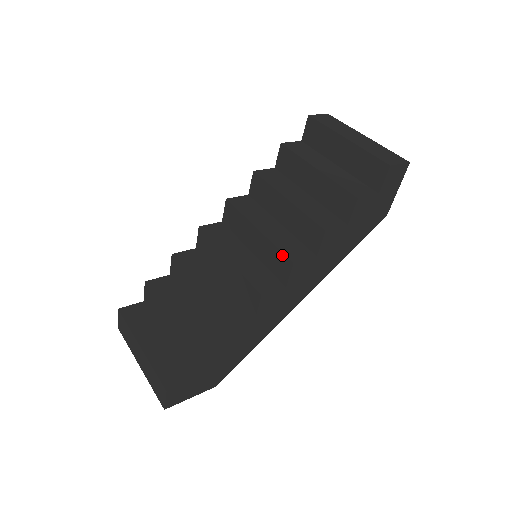
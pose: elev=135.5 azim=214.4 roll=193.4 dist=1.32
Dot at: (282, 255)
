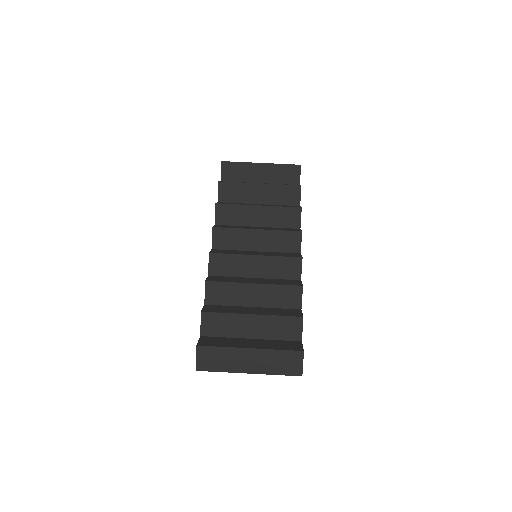
Dot at: (290, 232)
